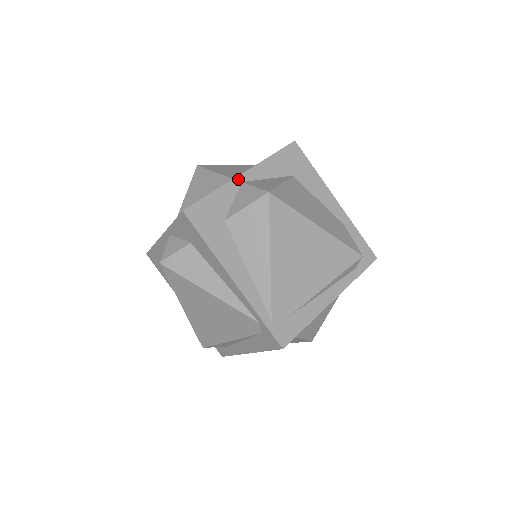
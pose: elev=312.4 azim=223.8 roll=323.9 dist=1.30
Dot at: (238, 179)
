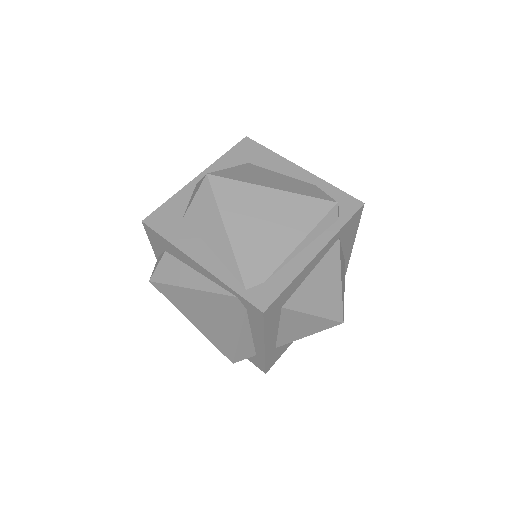
Dot at: (193, 182)
